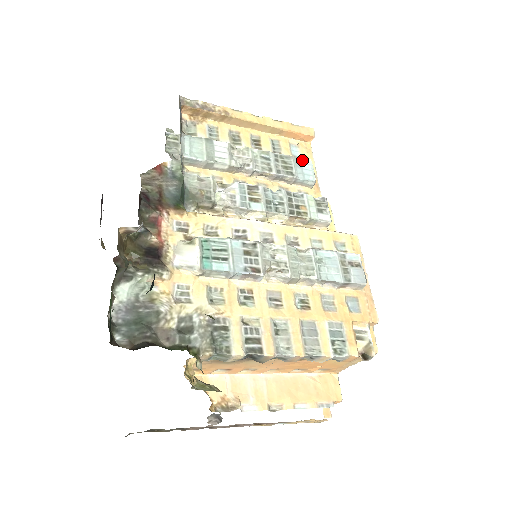
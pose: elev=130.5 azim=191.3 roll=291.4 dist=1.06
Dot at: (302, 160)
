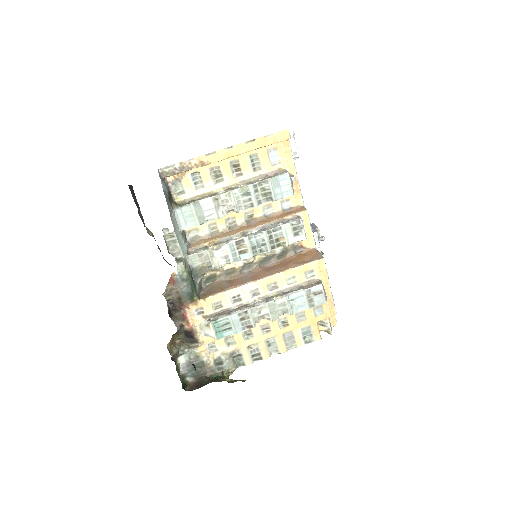
Dot at: (279, 177)
